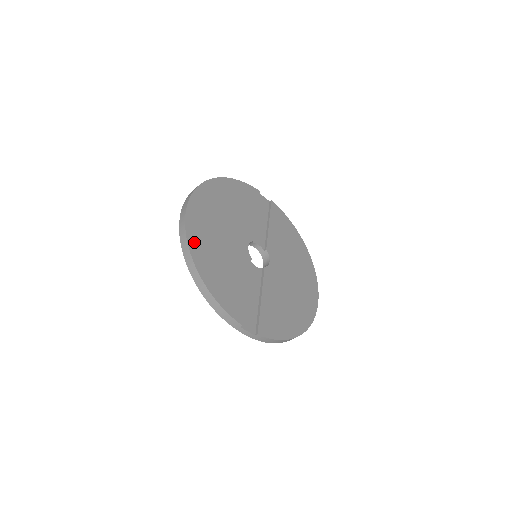
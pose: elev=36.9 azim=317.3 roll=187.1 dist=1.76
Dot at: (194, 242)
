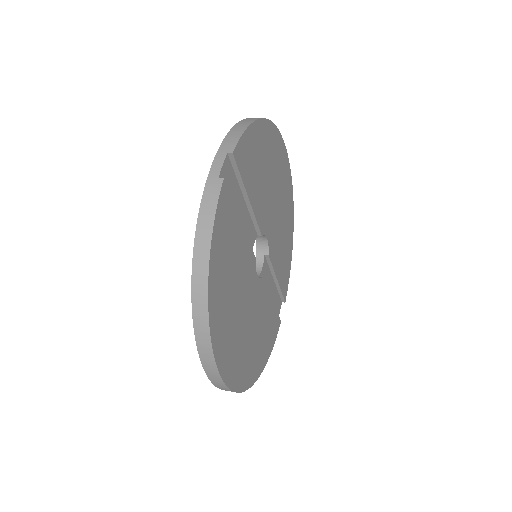
Dot at: (248, 379)
